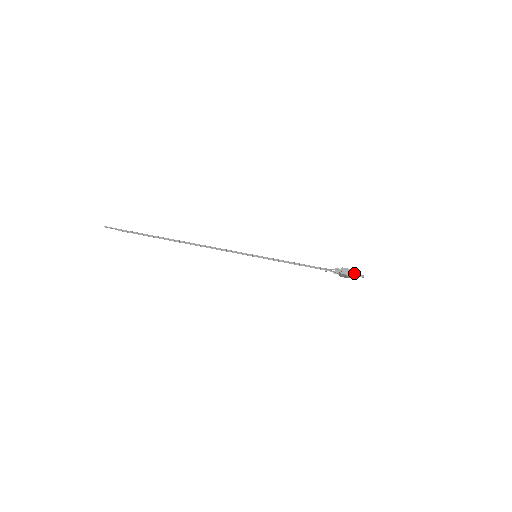
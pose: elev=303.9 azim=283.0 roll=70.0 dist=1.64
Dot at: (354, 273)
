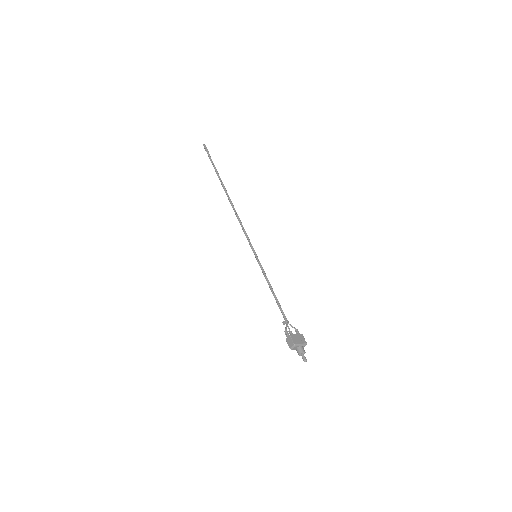
Dot at: (298, 350)
